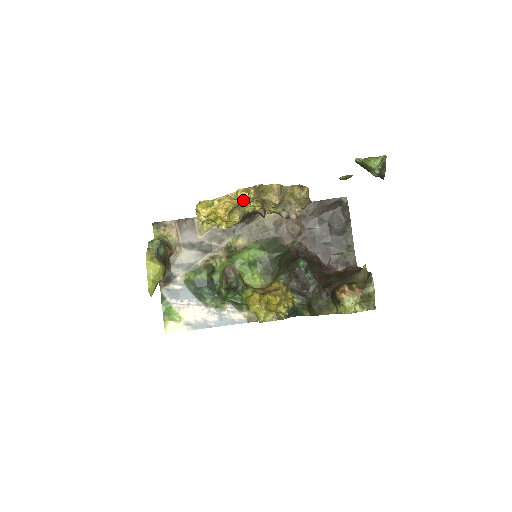
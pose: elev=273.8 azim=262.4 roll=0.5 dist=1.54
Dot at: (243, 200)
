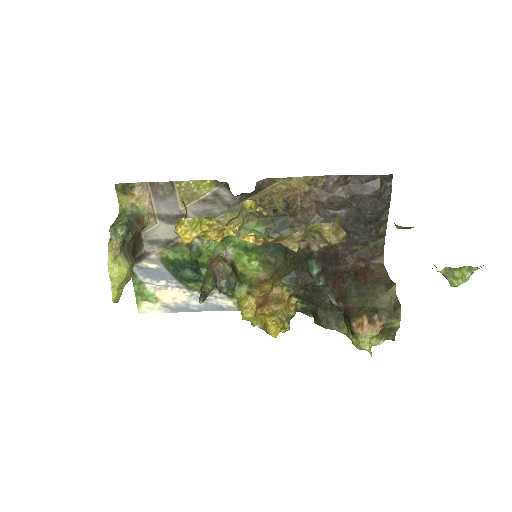
Dot at: (246, 239)
